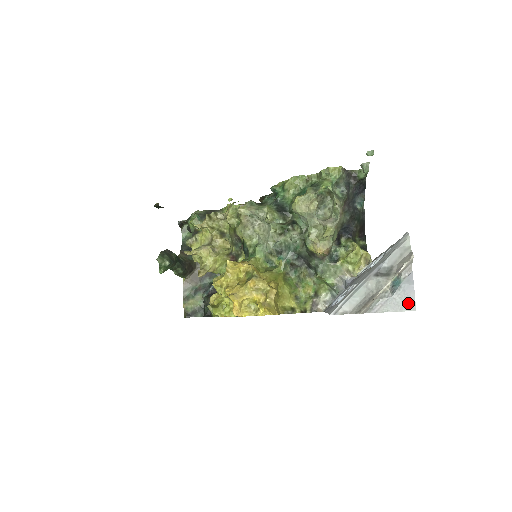
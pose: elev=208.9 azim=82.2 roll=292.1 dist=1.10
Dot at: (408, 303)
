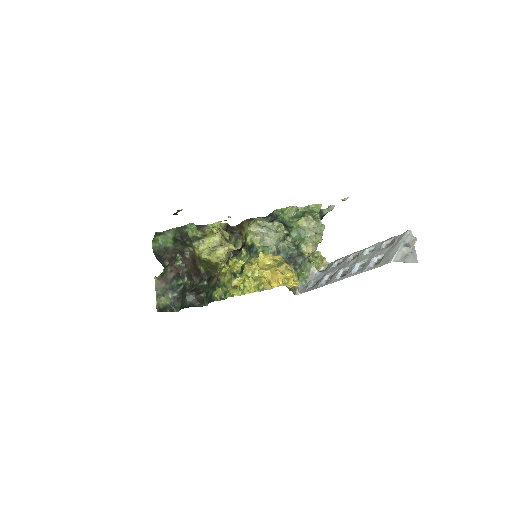
Dot at: (415, 260)
